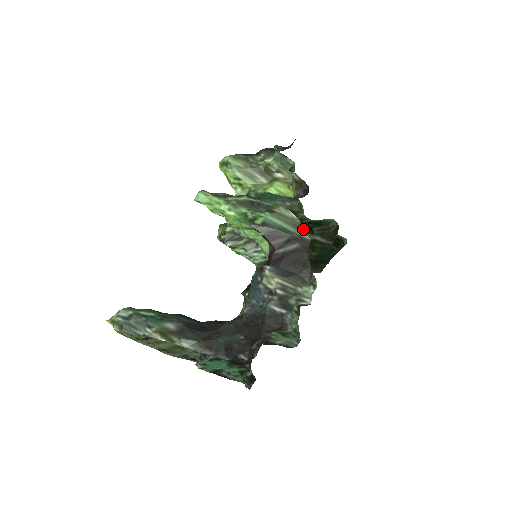
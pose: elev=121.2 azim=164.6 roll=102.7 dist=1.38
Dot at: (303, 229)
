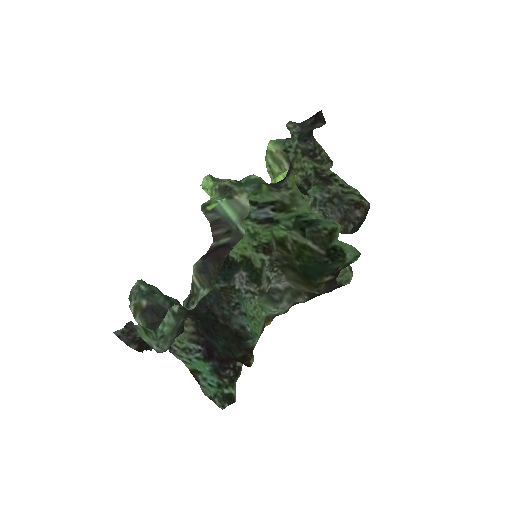
Dot at: (296, 229)
